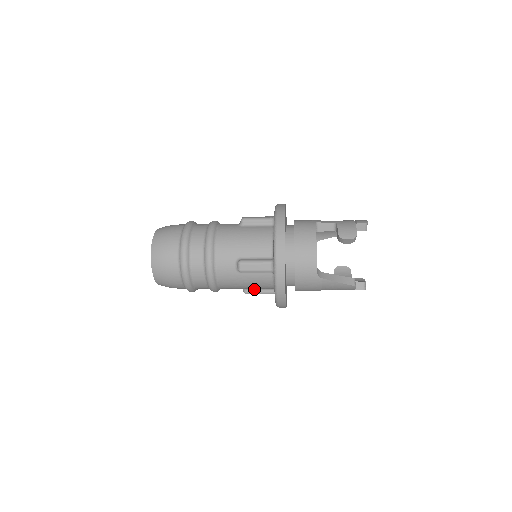
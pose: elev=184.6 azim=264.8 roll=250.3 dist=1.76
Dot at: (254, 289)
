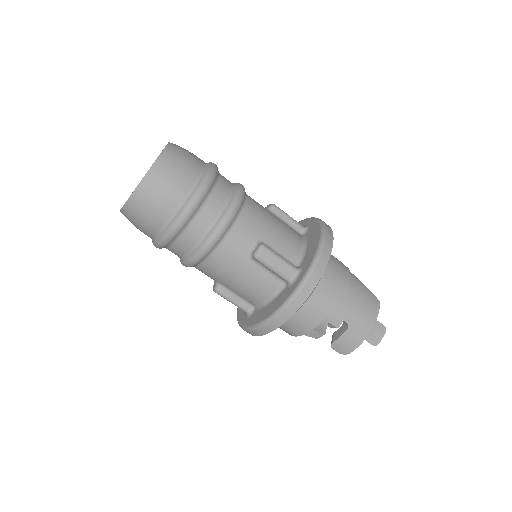
Dot at: occluded
